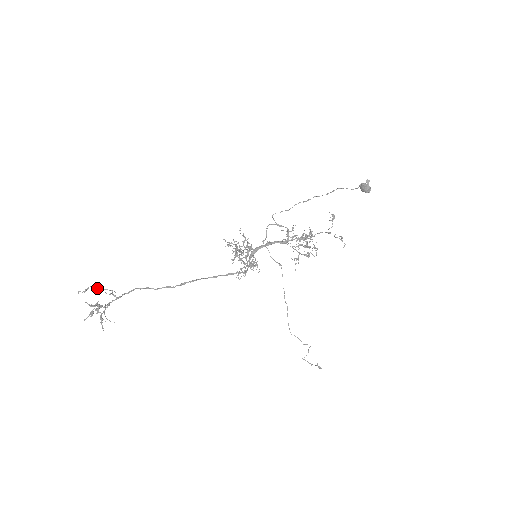
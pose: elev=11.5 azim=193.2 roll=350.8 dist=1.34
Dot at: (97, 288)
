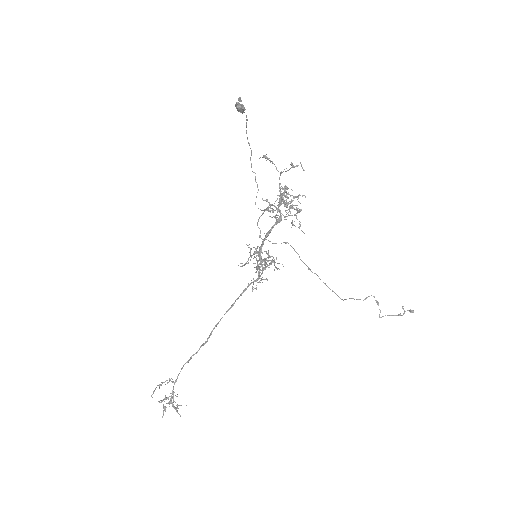
Dot at: (161, 384)
